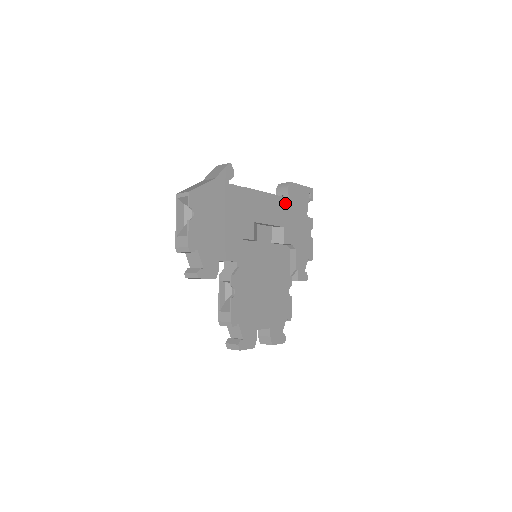
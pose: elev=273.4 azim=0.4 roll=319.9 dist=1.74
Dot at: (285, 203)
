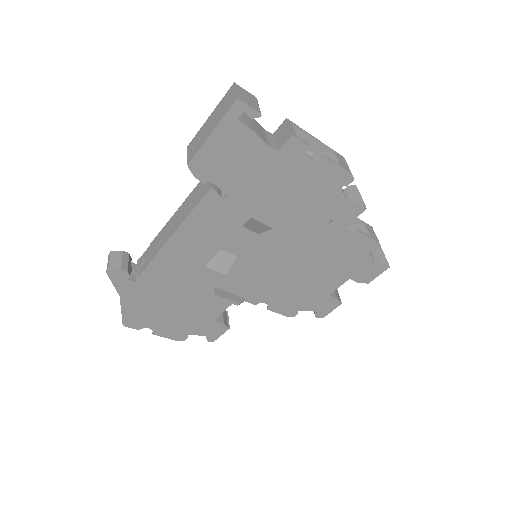
Dot at: (216, 197)
